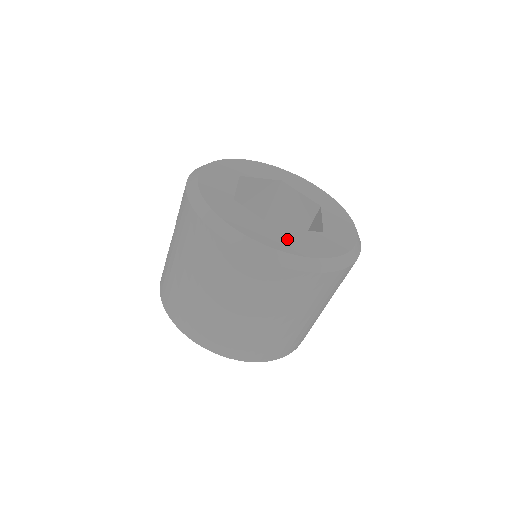
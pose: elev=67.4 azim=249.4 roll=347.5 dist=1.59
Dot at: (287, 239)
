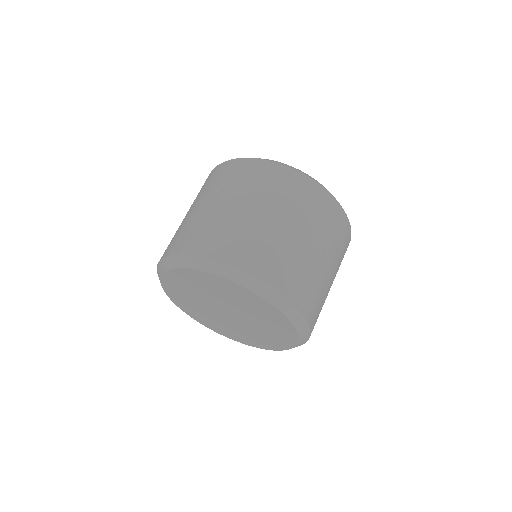
Dot at: occluded
